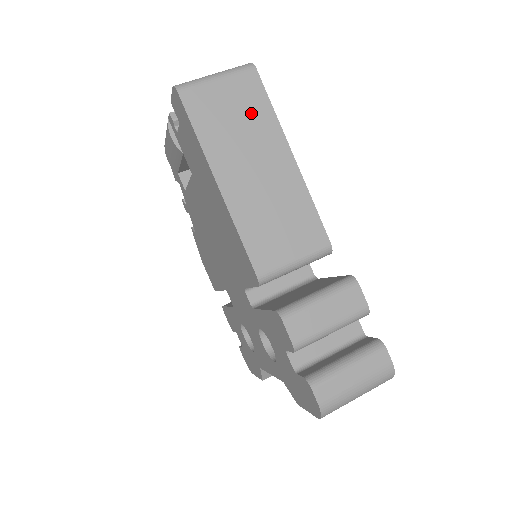
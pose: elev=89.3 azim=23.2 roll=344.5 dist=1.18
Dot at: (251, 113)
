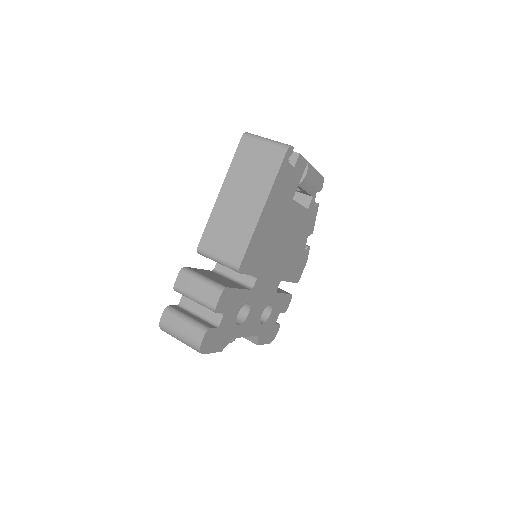
Dot at: (264, 171)
